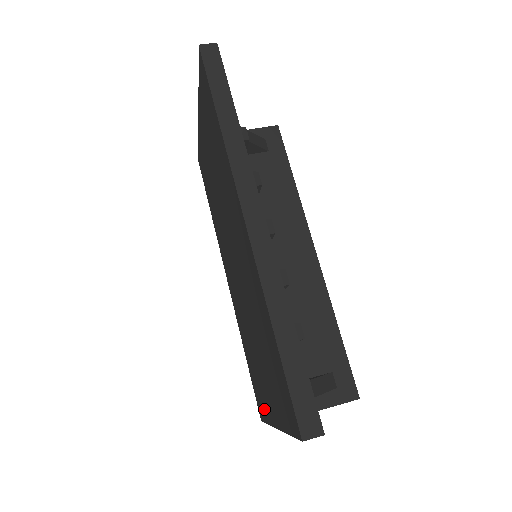
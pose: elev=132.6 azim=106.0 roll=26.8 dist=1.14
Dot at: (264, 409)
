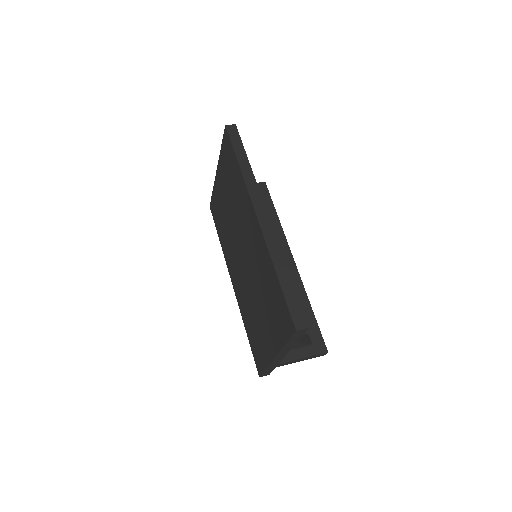
Dot at: (263, 358)
